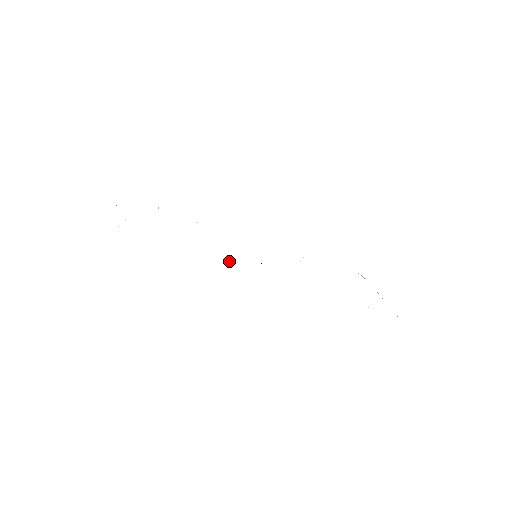
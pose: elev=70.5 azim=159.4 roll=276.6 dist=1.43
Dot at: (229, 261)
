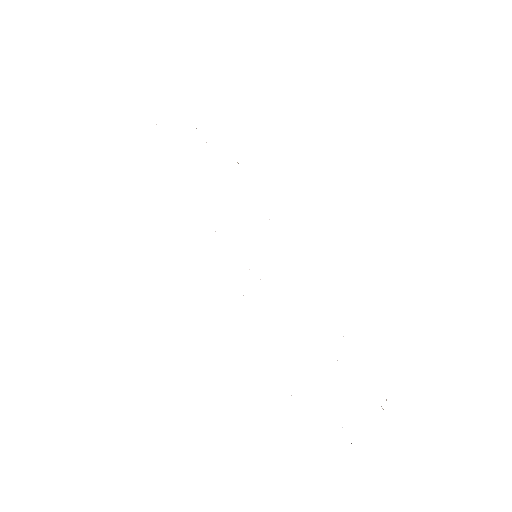
Dot at: occluded
